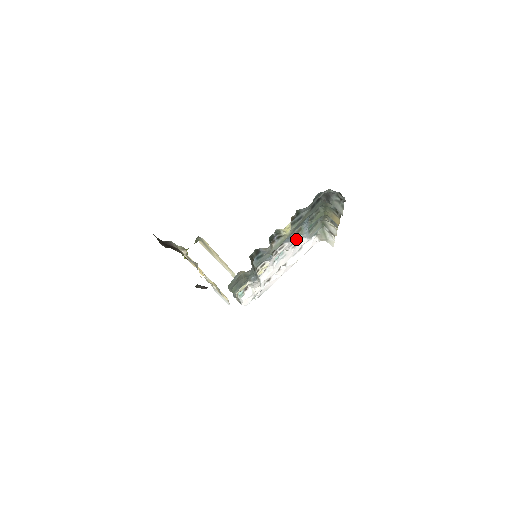
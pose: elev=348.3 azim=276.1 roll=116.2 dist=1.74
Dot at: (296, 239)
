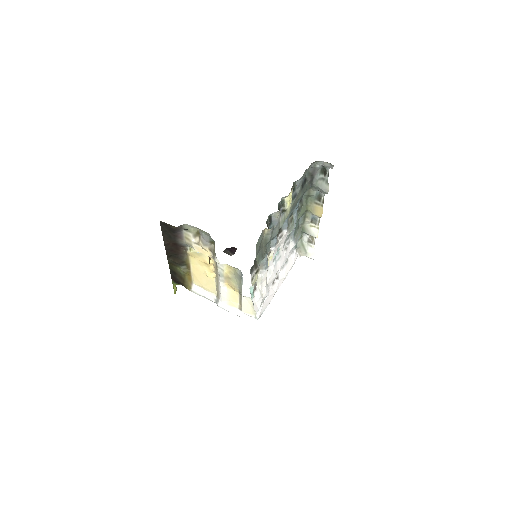
Dot at: (289, 233)
